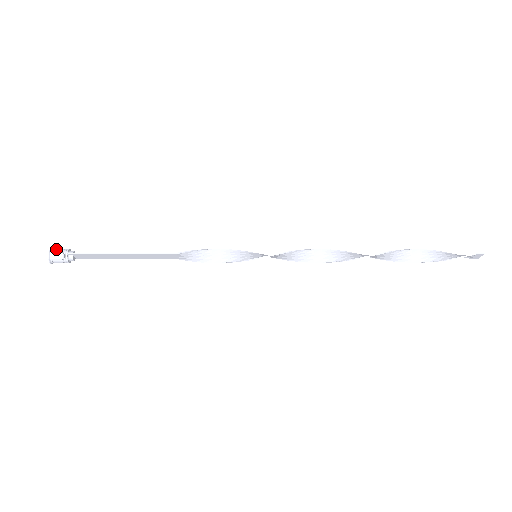
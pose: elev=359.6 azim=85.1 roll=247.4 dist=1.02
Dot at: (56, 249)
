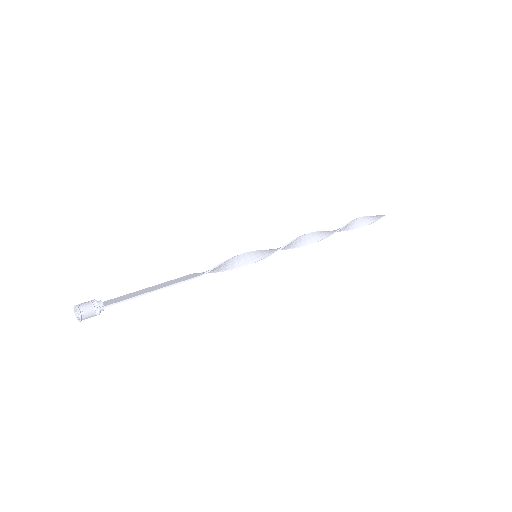
Dot at: (84, 307)
